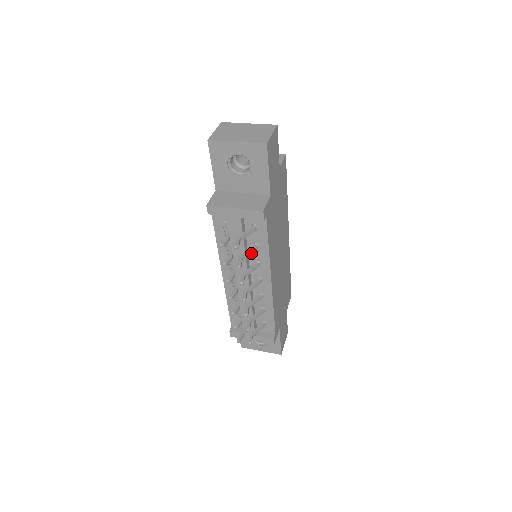
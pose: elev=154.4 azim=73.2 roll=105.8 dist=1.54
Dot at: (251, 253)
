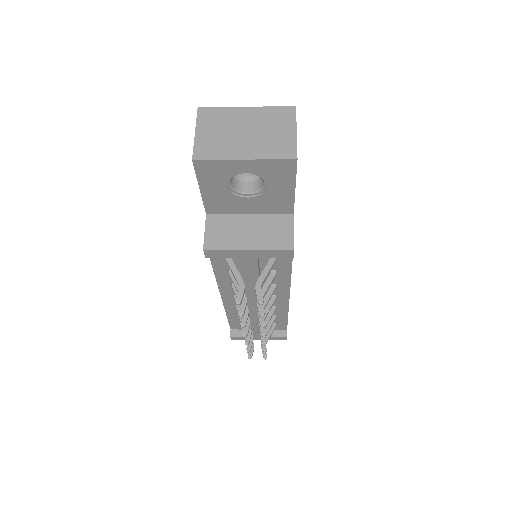
Dot at: (269, 286)
